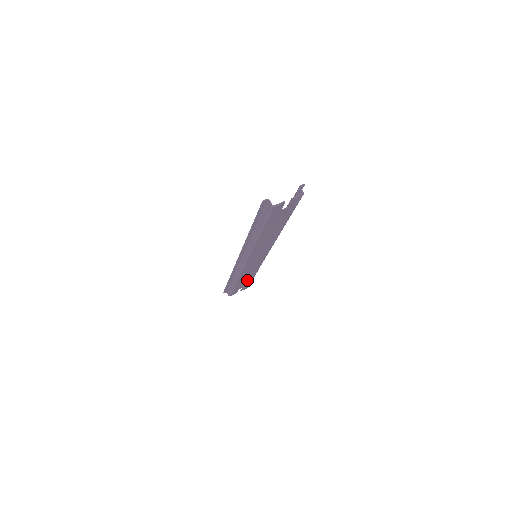
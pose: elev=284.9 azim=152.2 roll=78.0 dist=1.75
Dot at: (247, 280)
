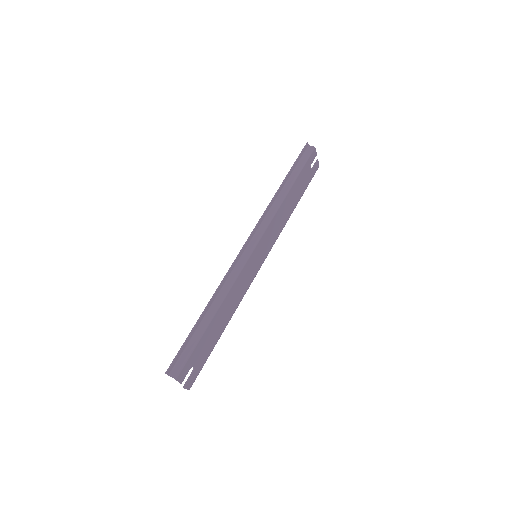
Dot at: (213, 337)
